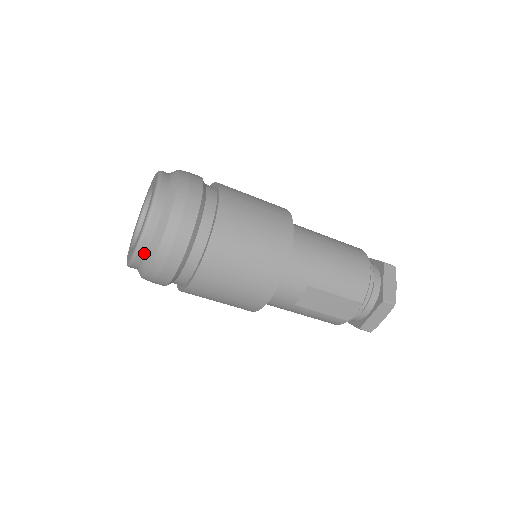
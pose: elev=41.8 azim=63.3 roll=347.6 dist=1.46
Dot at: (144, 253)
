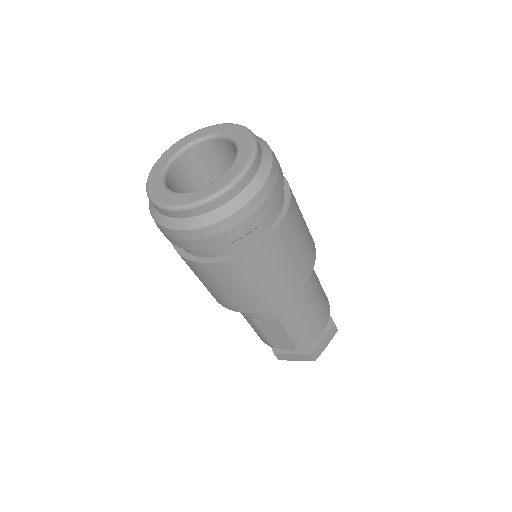
Dot at: (182, 216)
